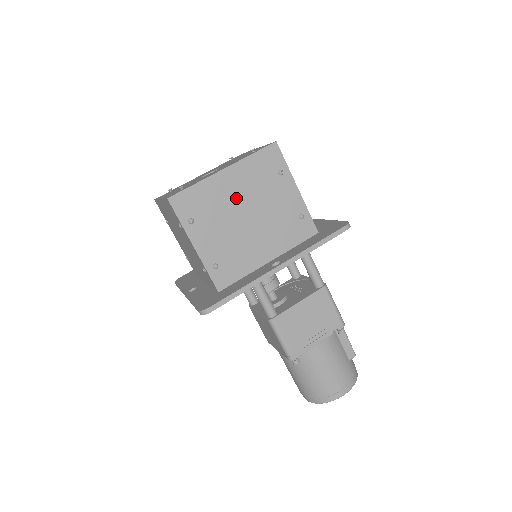
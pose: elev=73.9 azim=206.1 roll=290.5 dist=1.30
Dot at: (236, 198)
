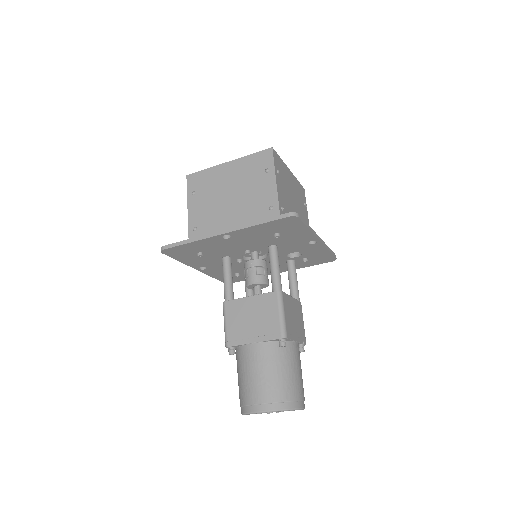
Dot at: (292, 189)
